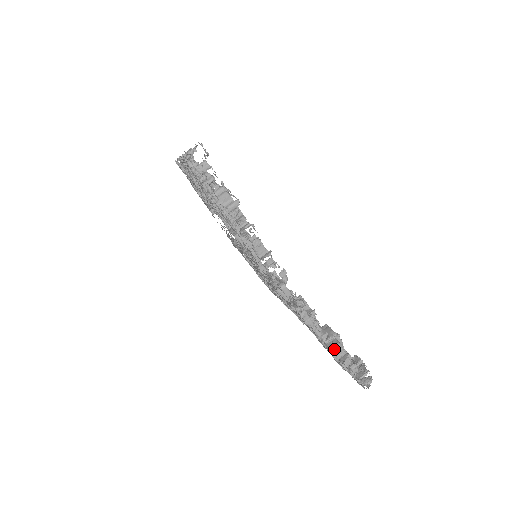
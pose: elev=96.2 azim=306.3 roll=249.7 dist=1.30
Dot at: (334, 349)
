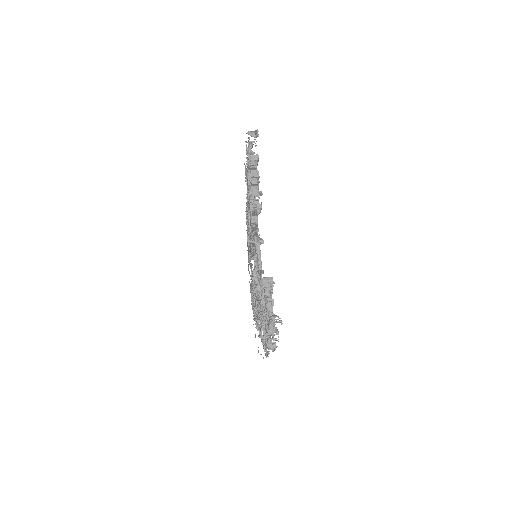
Dot at: (264, 279)
